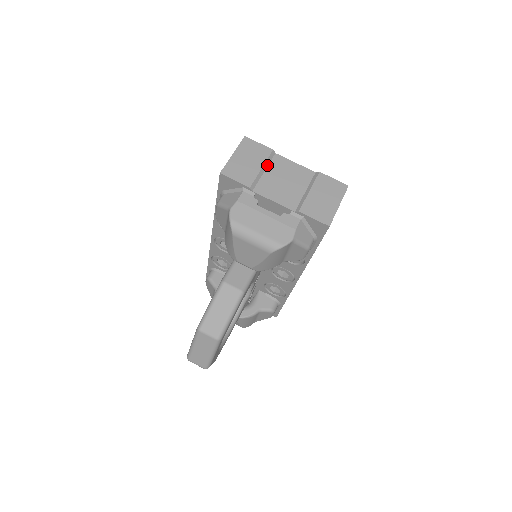
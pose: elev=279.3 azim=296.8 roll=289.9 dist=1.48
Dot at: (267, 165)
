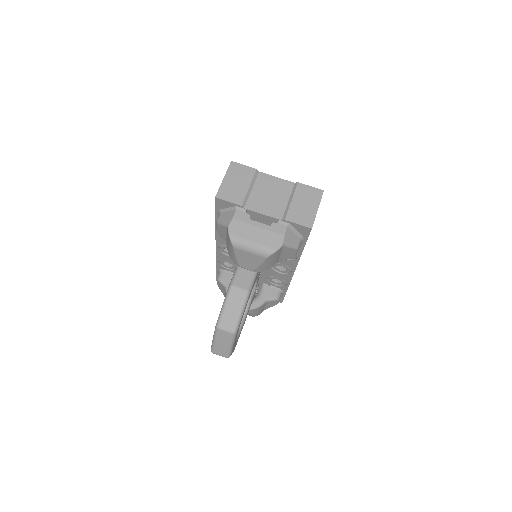
Dot at: (253, 183)
